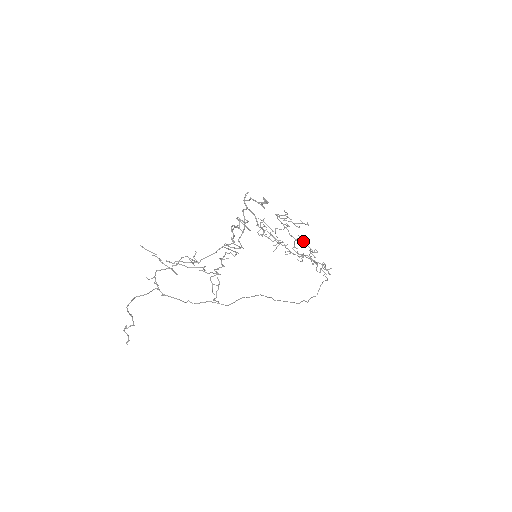
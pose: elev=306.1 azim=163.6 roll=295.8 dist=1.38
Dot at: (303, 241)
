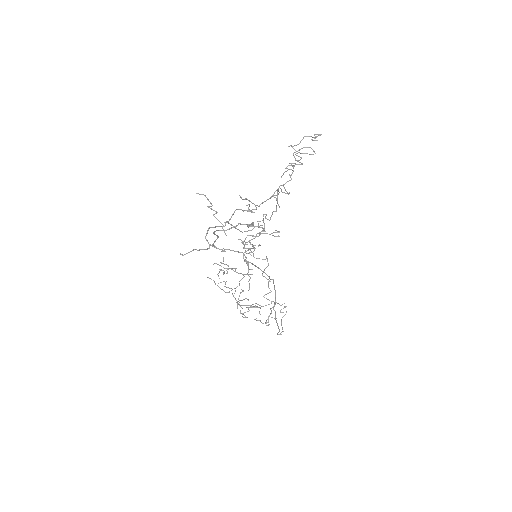
Dot at: (268, 264)
